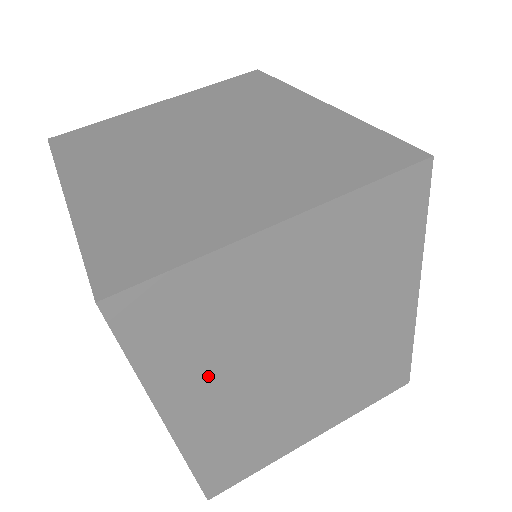
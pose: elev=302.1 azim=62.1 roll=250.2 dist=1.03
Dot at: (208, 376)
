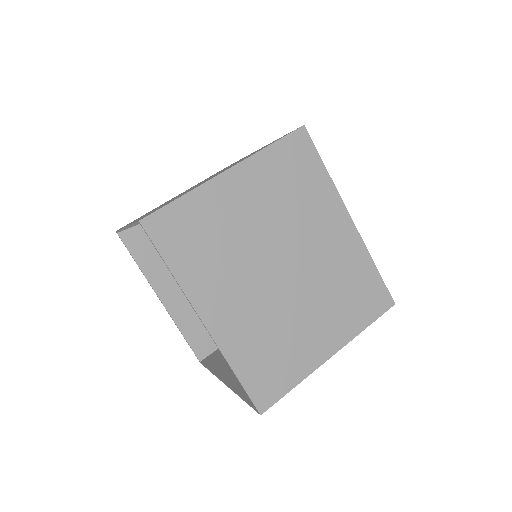
Dot at: occluded
